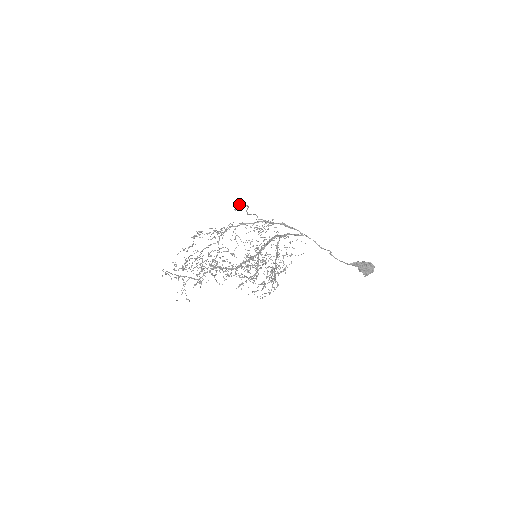
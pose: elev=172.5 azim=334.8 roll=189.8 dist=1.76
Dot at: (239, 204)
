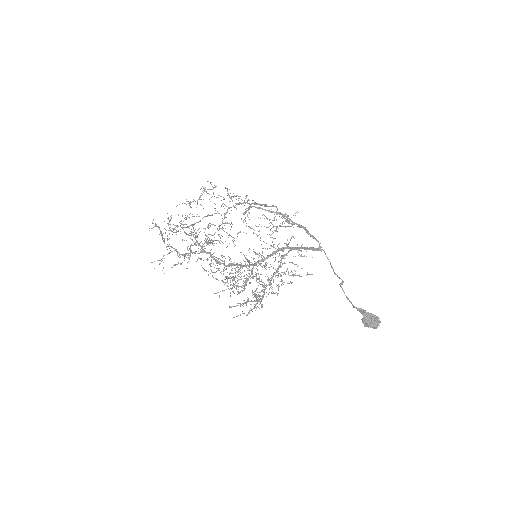
Dot at: (254, 204)
